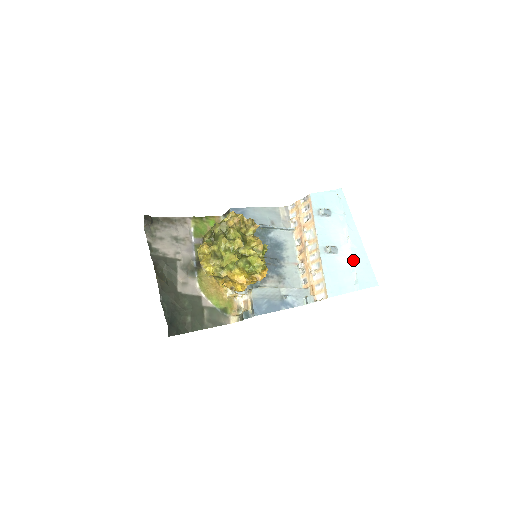
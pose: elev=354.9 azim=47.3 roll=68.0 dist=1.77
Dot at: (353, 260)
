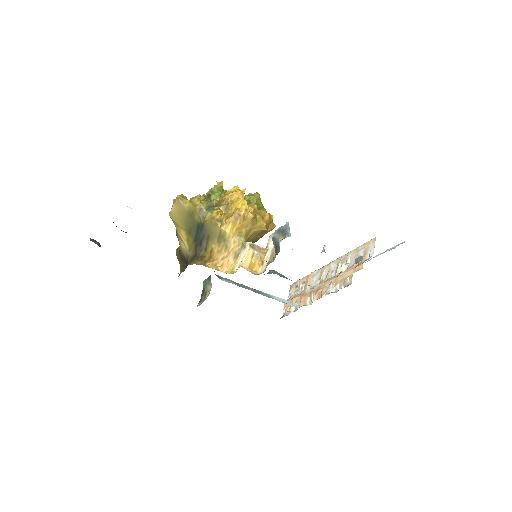
Dot at: (377, 255)
